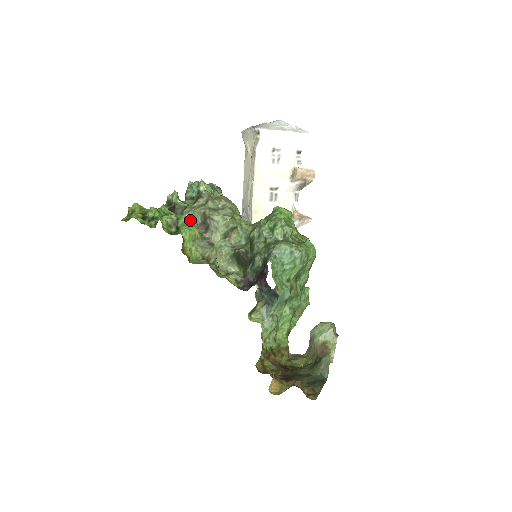
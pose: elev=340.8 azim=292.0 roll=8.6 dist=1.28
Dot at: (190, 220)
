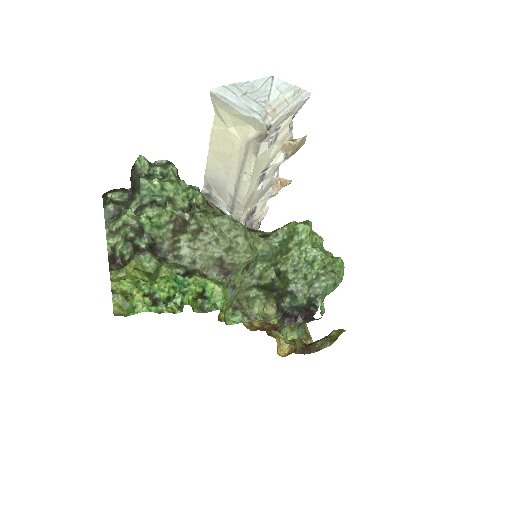
Dot at: (199, 268)
